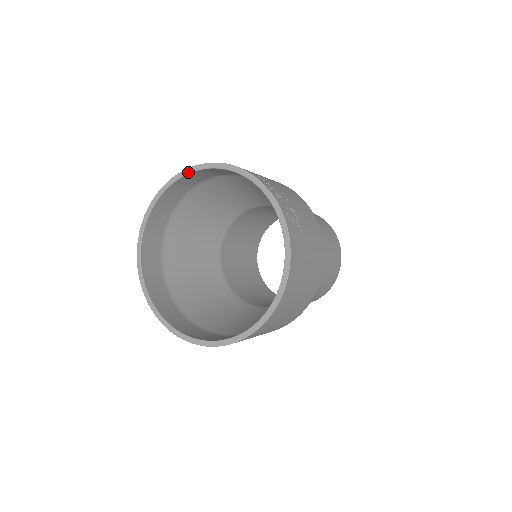
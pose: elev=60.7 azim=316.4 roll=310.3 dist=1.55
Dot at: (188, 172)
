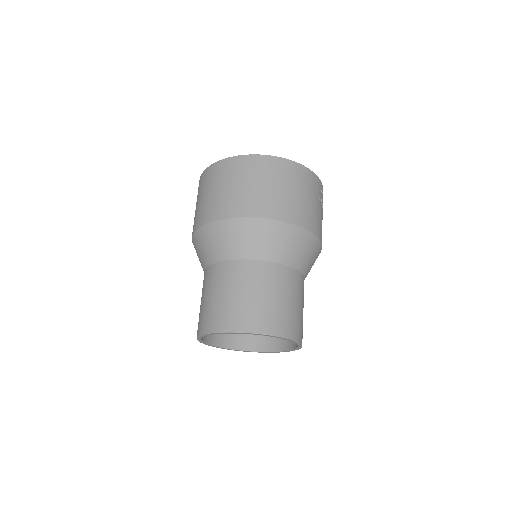
Dot at: occluded
